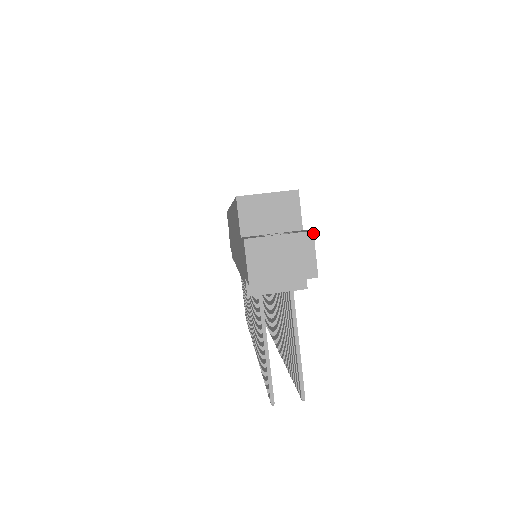
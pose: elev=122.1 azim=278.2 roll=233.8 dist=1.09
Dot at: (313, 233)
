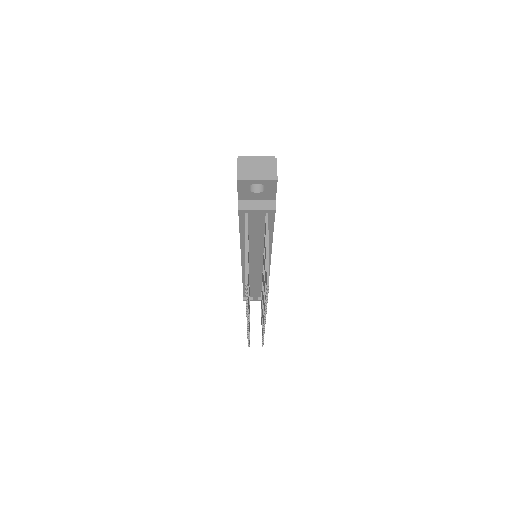
Dot at: occluded
